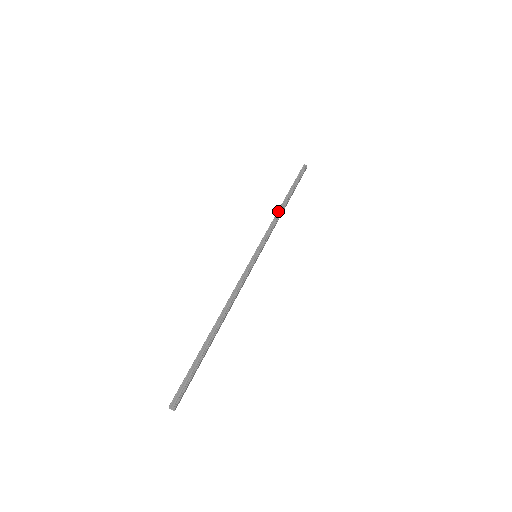
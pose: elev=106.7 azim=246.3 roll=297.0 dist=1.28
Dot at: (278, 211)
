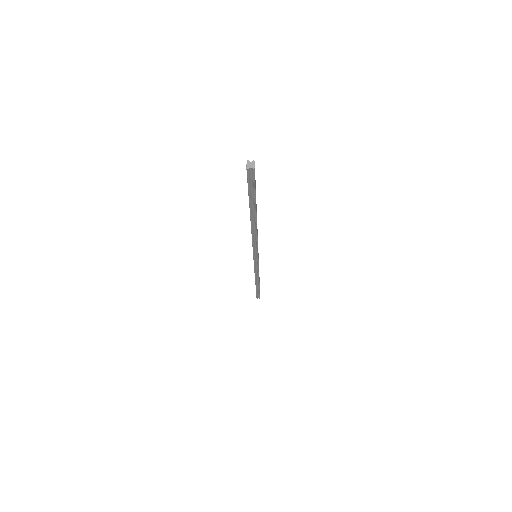
Dot at: occluded
